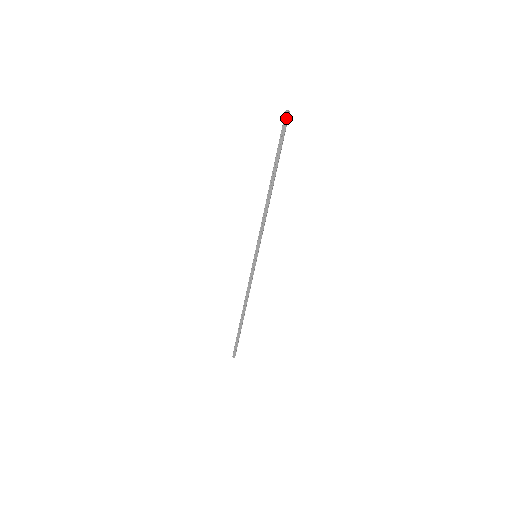
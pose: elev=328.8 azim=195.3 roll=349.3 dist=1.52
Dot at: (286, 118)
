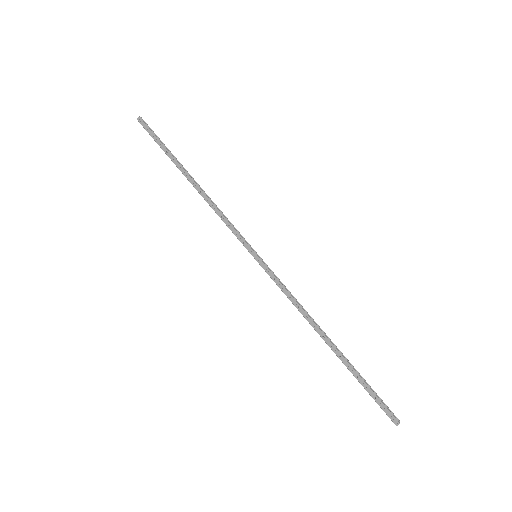
Dot at: (142, 123)
